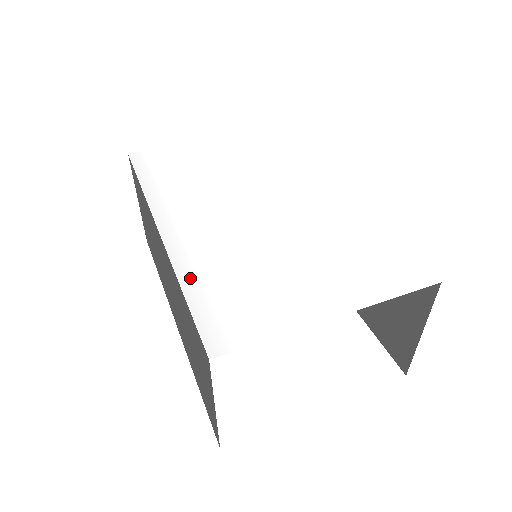
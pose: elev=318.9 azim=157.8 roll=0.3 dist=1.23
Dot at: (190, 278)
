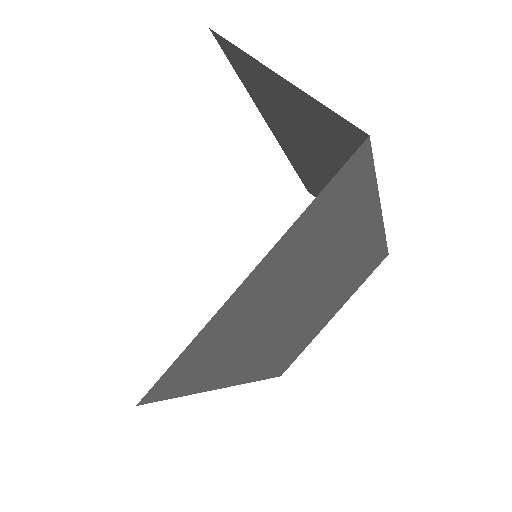
Dot at: occluded
